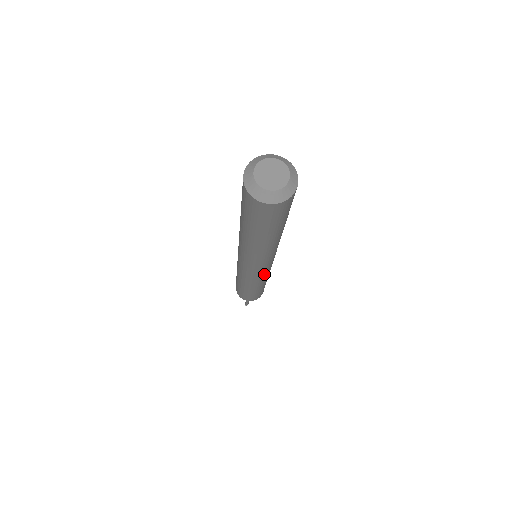
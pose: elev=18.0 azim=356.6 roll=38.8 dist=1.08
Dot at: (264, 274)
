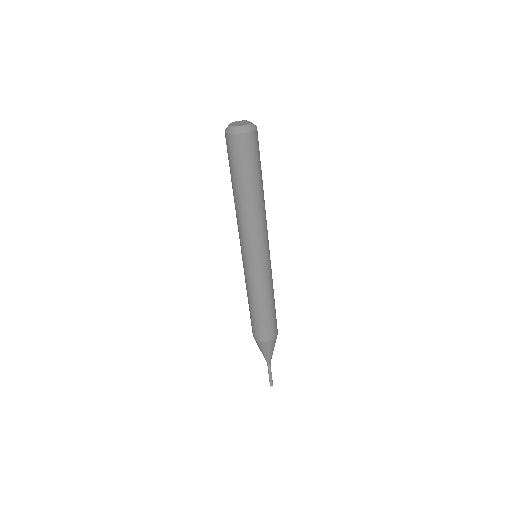
Dot at: (262, 271)
